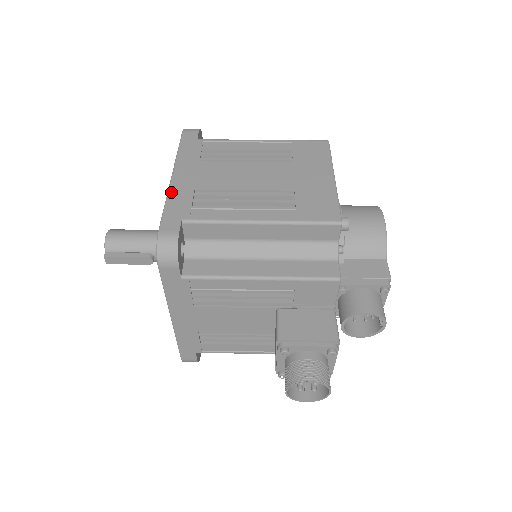
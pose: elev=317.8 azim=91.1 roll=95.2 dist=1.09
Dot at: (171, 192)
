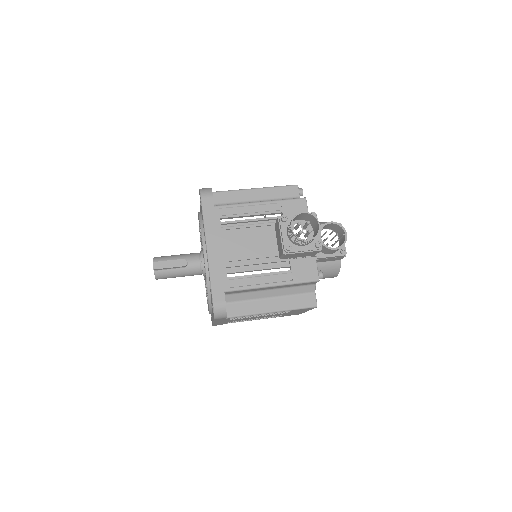
Dot at: occluded
